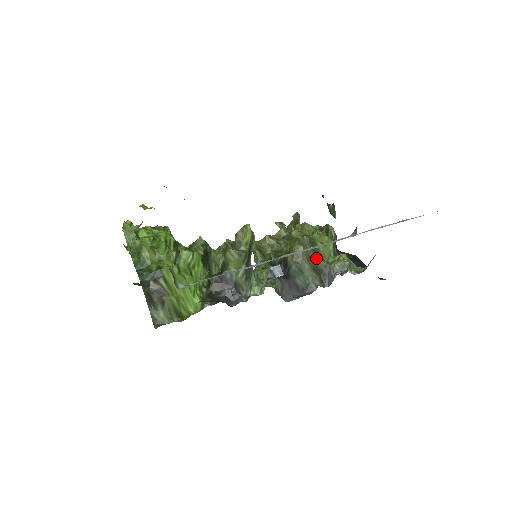
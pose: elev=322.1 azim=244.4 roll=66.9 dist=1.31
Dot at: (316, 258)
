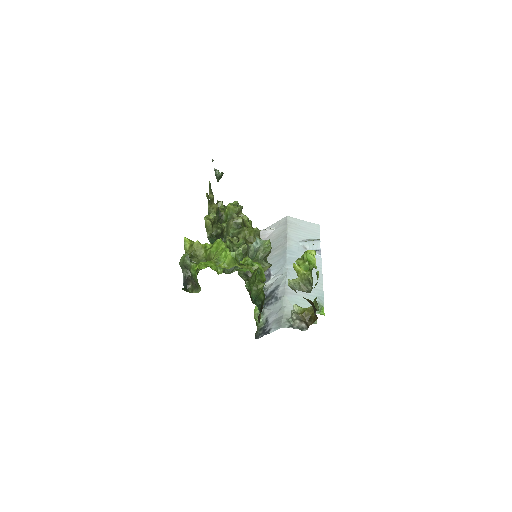
Dot at: occluded
